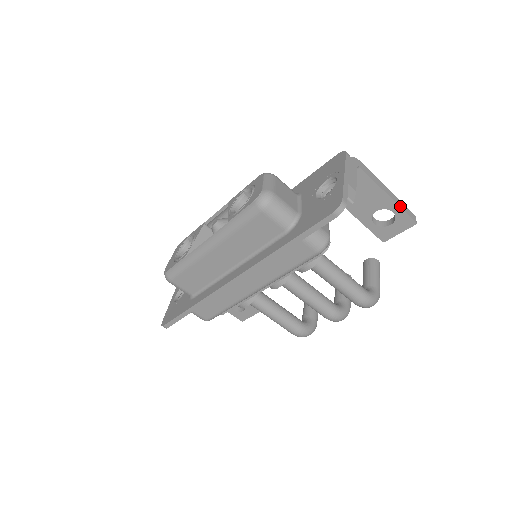
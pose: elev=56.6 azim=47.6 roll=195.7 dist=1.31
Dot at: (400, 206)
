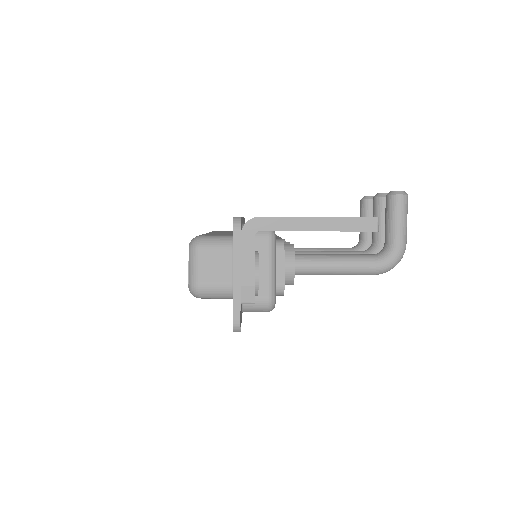
Dot at: (341, 230)
